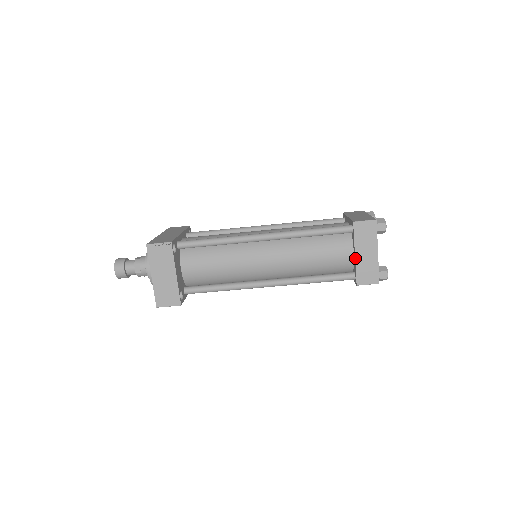
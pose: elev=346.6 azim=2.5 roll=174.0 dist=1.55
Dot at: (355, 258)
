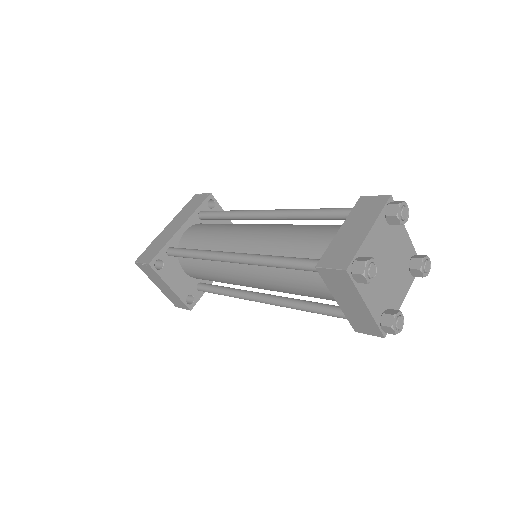
Dot at: occluded
